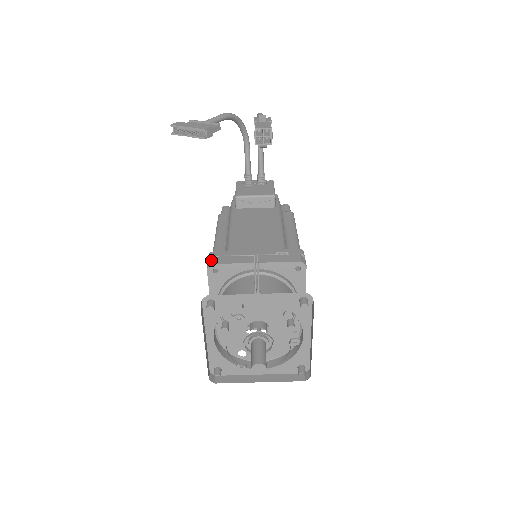
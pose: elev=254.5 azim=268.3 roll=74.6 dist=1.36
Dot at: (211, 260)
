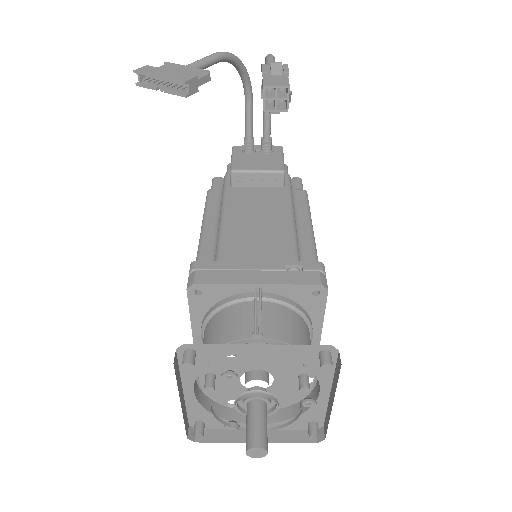
Dot at: (193, 276)
